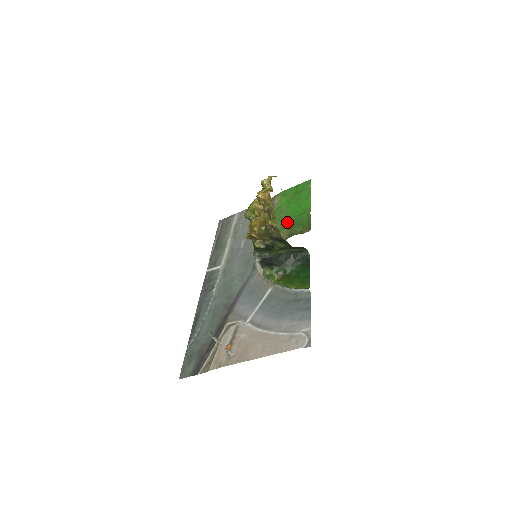
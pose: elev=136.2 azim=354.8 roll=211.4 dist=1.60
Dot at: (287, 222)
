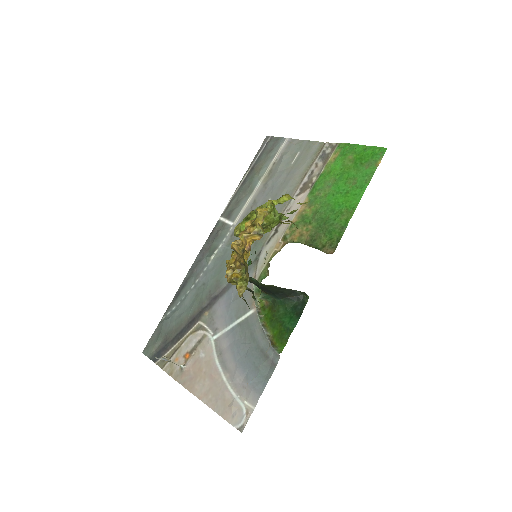
Dot at: (319, 213)
